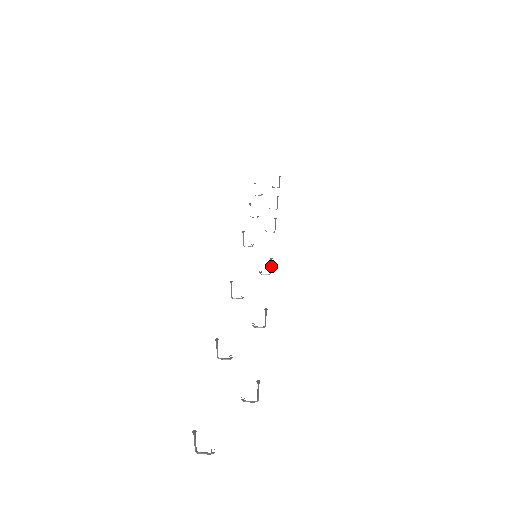
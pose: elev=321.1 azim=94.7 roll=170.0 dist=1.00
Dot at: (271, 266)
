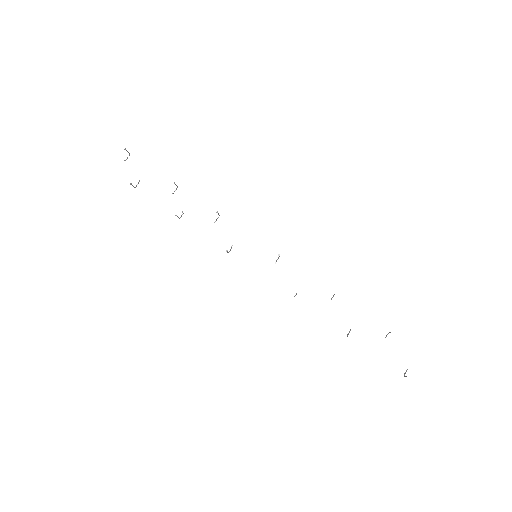
Dot at: (279, 256)
